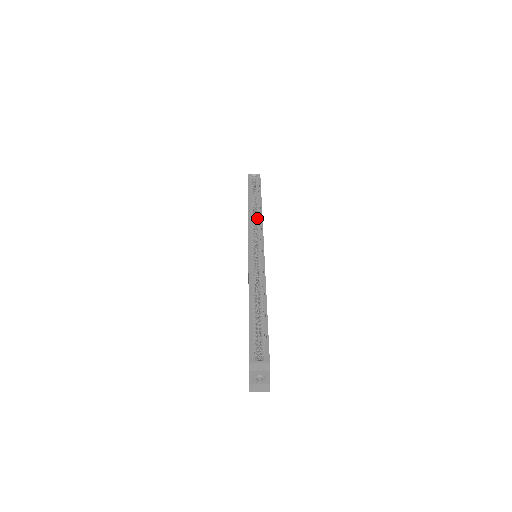
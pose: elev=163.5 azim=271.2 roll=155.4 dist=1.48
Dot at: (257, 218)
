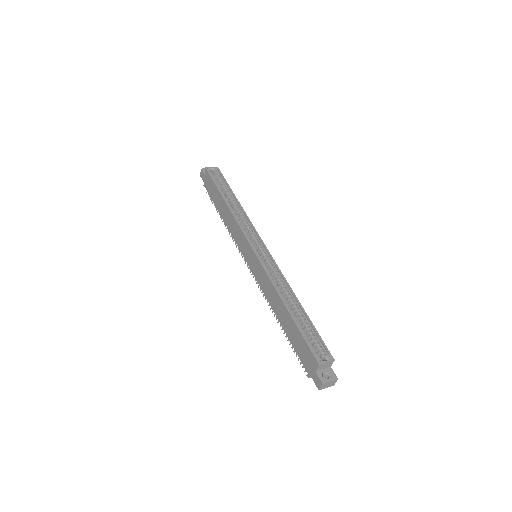
Dot at: (242, 216)
